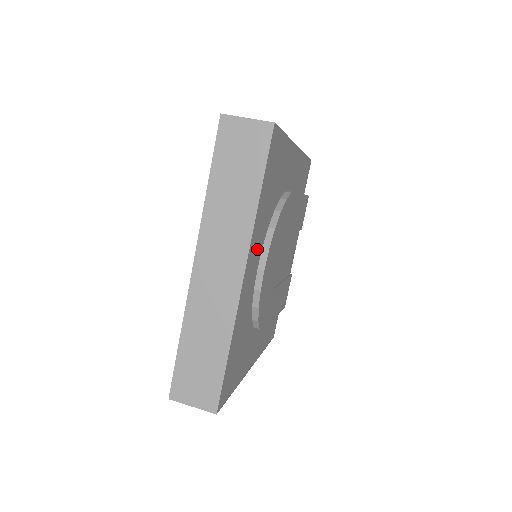
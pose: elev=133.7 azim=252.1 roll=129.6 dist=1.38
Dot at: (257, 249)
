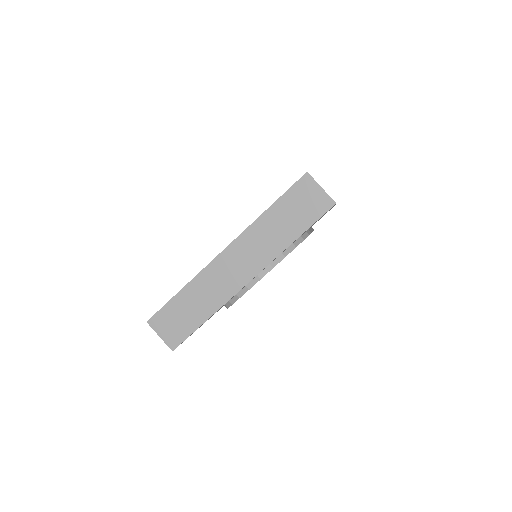
Dot at: occluded
